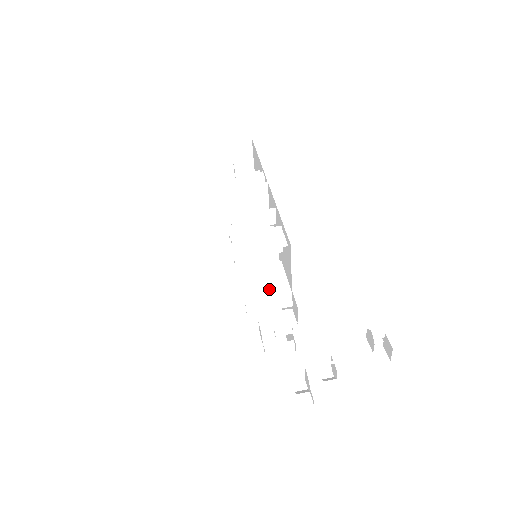
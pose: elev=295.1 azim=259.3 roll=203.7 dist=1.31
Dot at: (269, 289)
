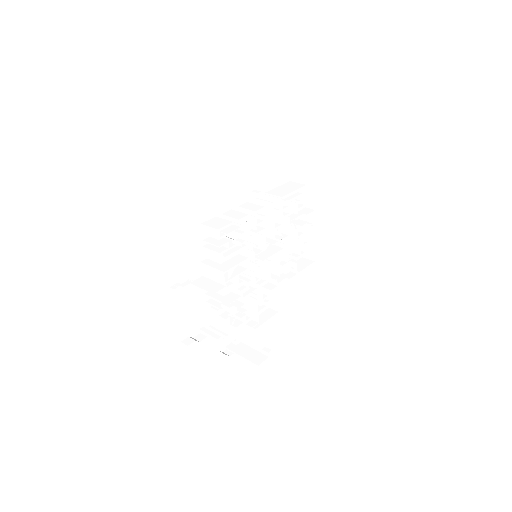
Dot at: (219, 264)
